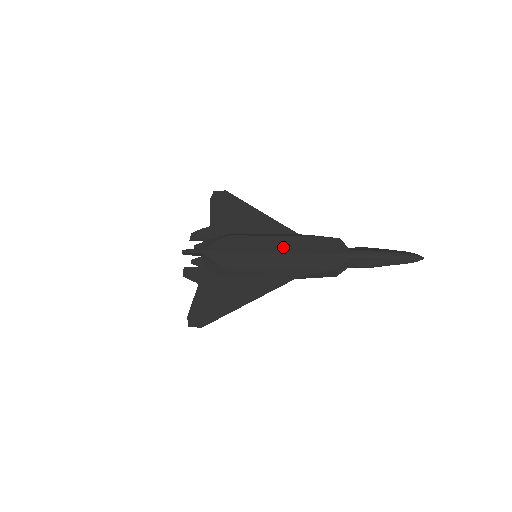
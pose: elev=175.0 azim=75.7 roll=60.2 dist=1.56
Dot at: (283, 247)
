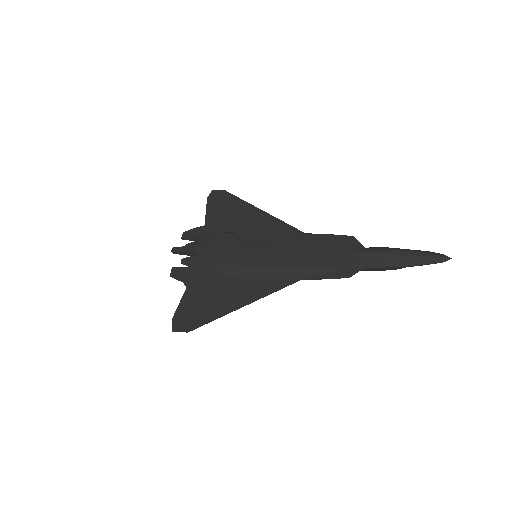
Dot at: (288, 244)
